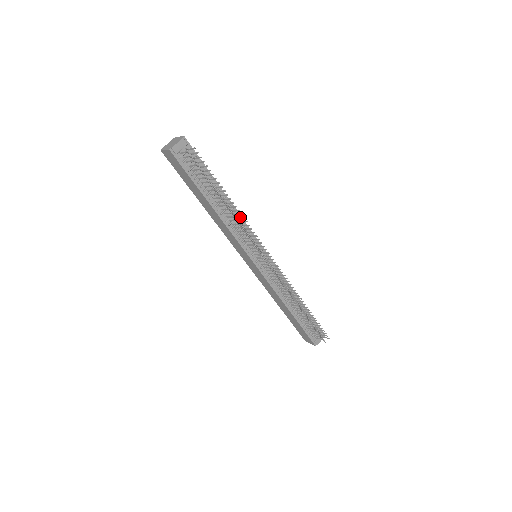
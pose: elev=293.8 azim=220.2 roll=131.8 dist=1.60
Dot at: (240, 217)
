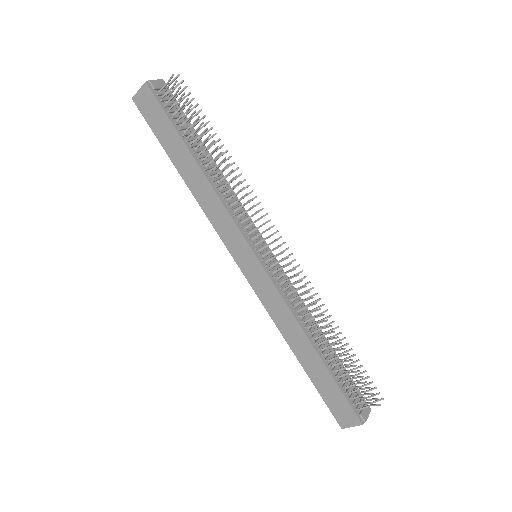
Dot at: (232, 192)
